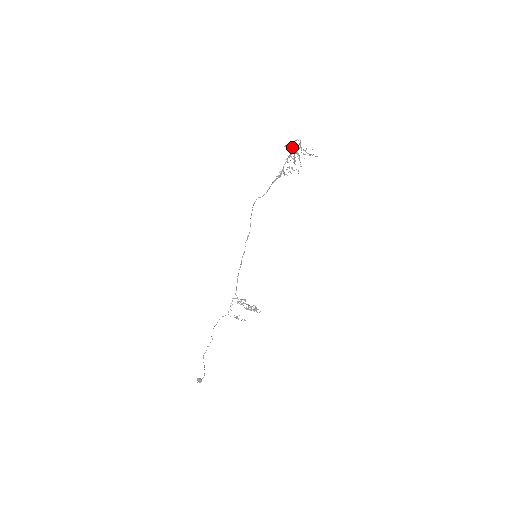
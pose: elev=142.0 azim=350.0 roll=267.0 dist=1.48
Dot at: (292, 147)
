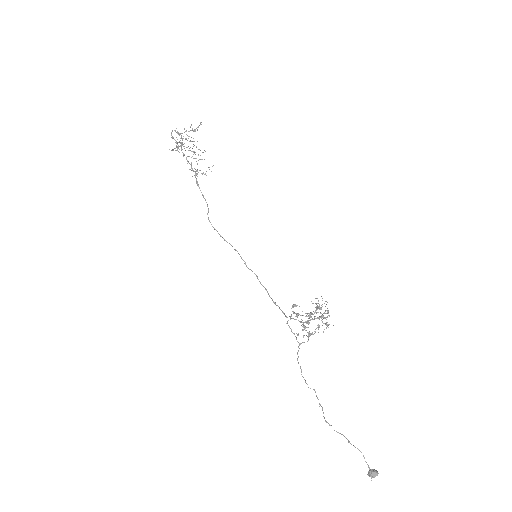
Dot at: (176, 143)
